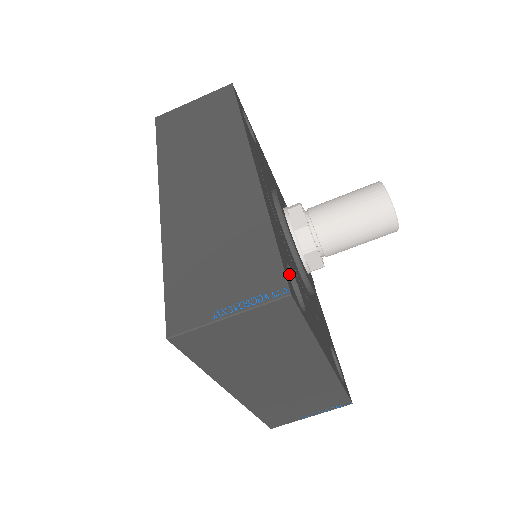
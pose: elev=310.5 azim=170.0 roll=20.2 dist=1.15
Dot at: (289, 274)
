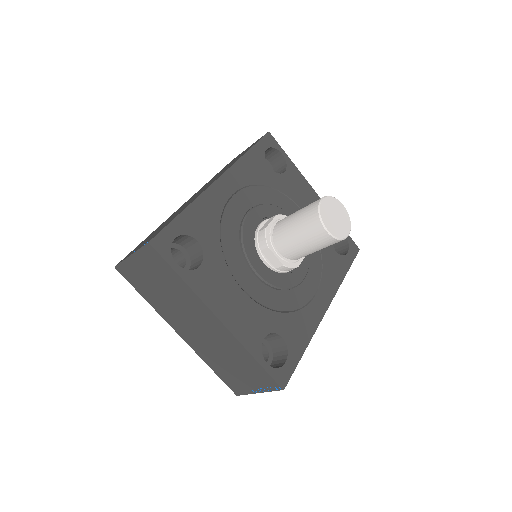
Dot at: (200, 247)
